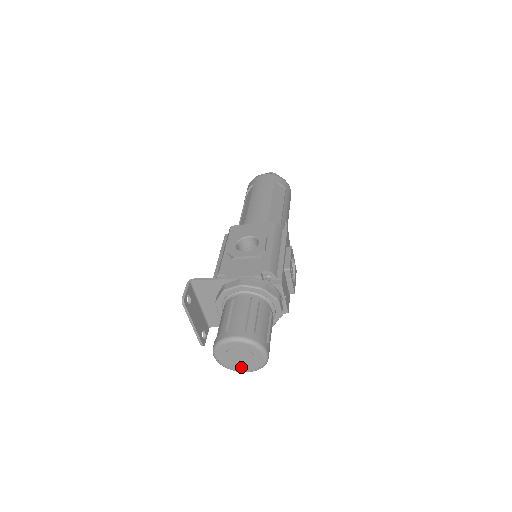
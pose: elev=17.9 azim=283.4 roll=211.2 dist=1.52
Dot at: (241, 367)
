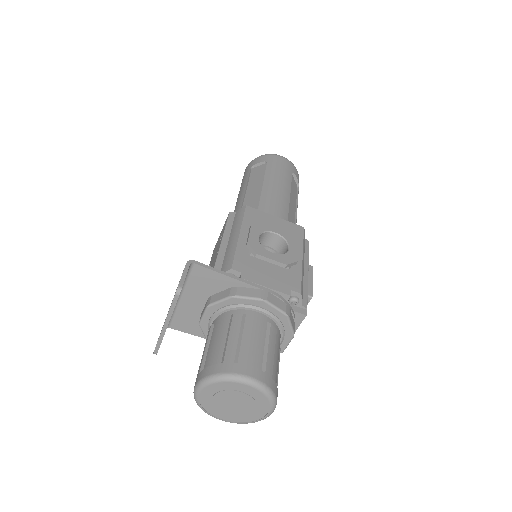
Dot at: (223, 413)
